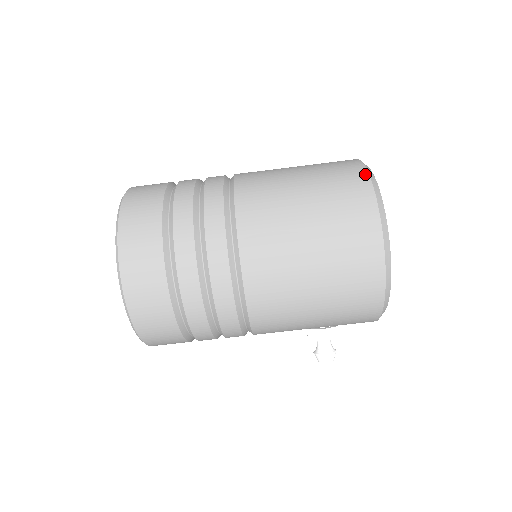
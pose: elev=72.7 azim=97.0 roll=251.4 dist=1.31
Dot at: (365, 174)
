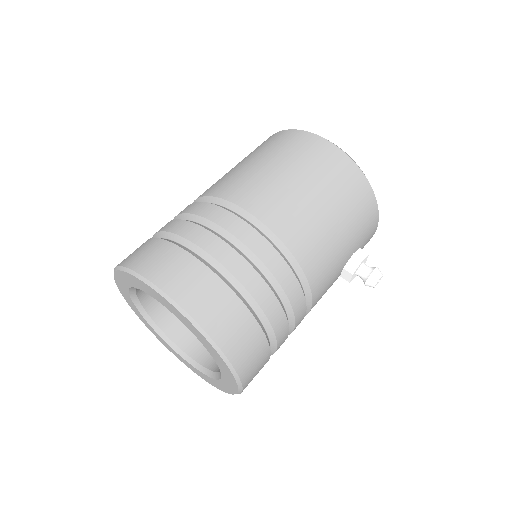
Dot at: (279, 132)
